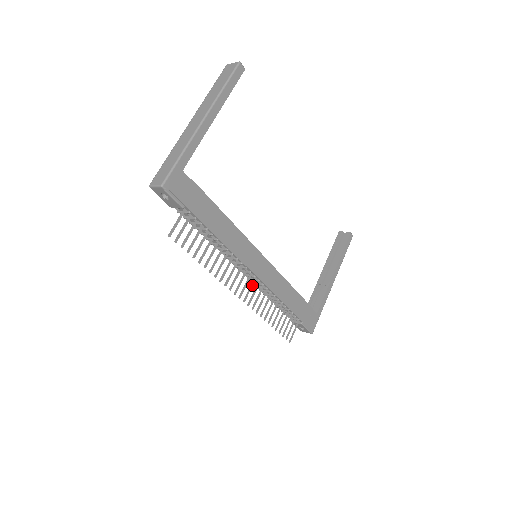
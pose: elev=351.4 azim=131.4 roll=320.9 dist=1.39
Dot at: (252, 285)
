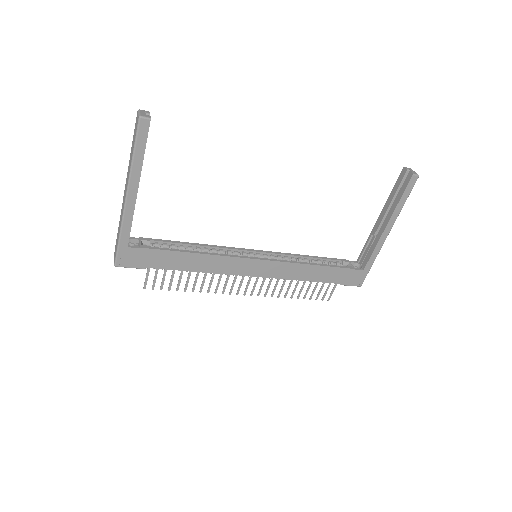
Dot at: (257, 281)
